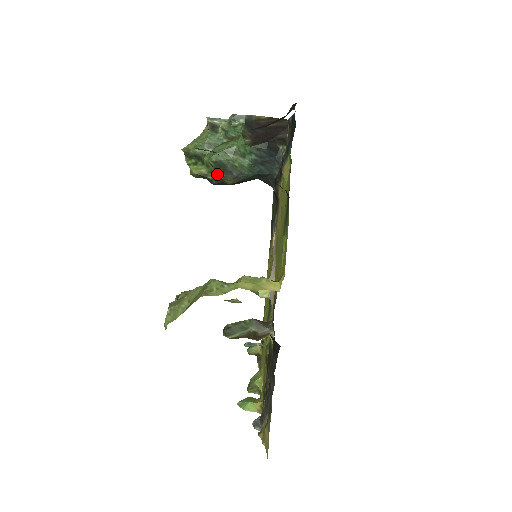
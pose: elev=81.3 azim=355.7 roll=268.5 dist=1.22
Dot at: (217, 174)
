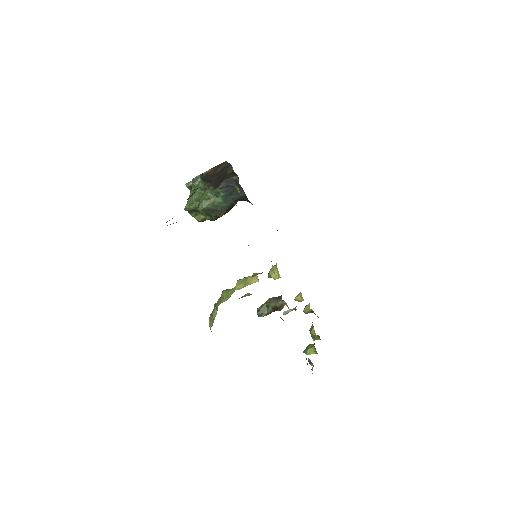
Dot at: (210, 215)
